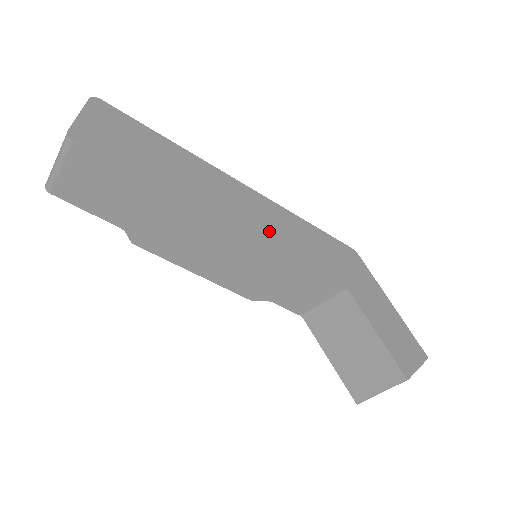
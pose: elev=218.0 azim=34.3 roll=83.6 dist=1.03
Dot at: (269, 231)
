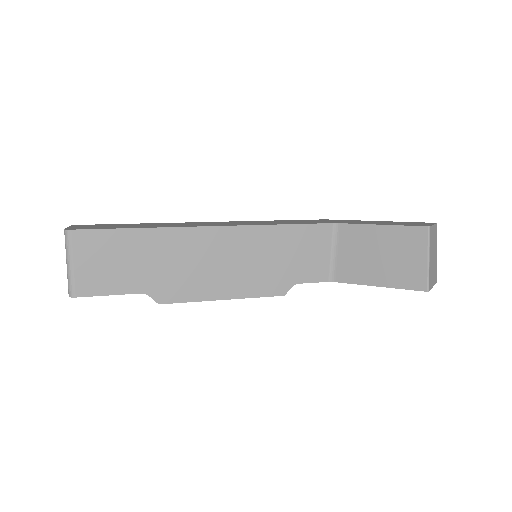
Dot at: occluded
